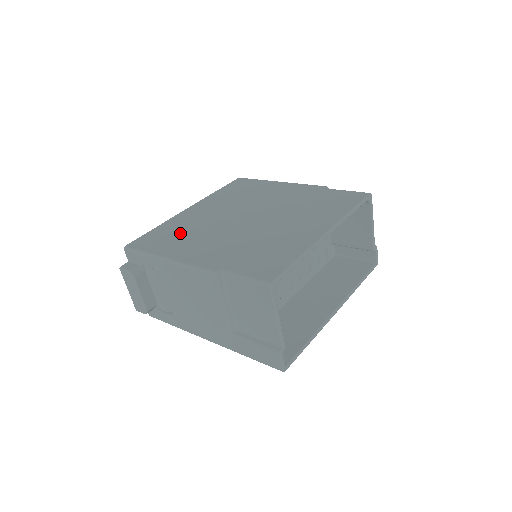
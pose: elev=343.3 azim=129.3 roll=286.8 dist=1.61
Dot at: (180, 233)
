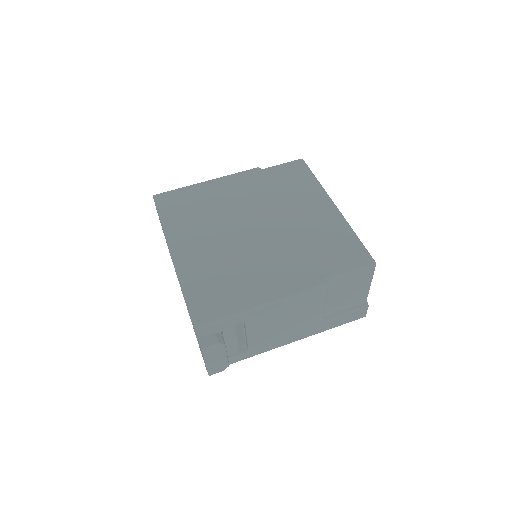
Dot at: (224, 278)
